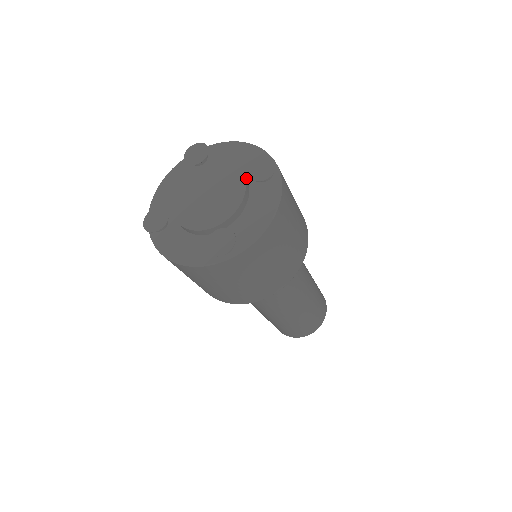
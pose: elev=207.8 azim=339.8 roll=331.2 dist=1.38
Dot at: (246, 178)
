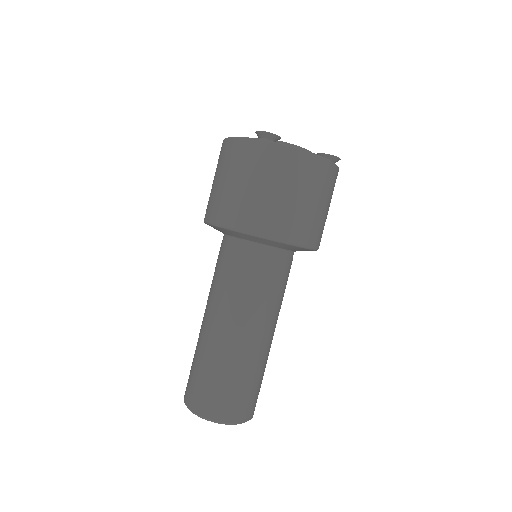
Dot at: occluded
